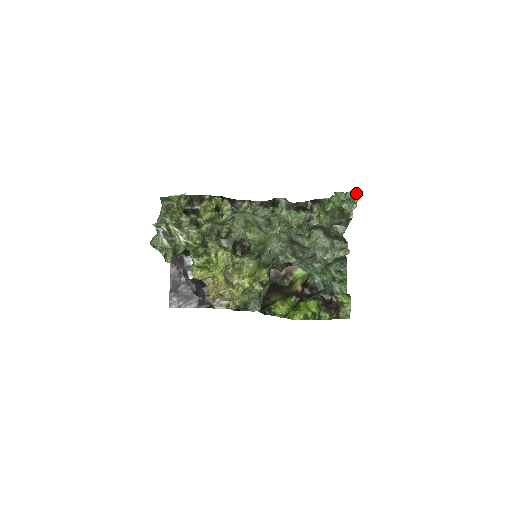
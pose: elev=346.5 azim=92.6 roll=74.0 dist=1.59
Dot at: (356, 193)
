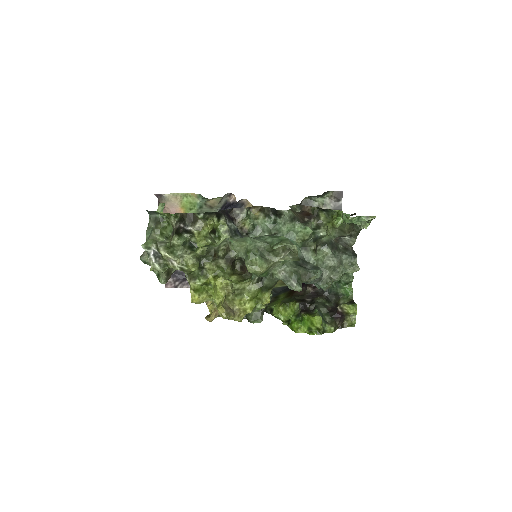
Dot at: (371, 217)
